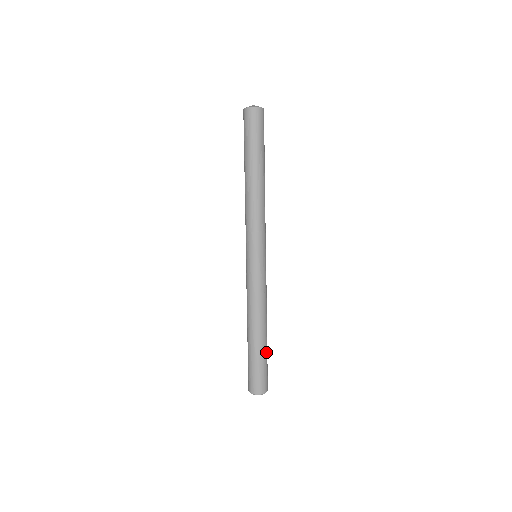
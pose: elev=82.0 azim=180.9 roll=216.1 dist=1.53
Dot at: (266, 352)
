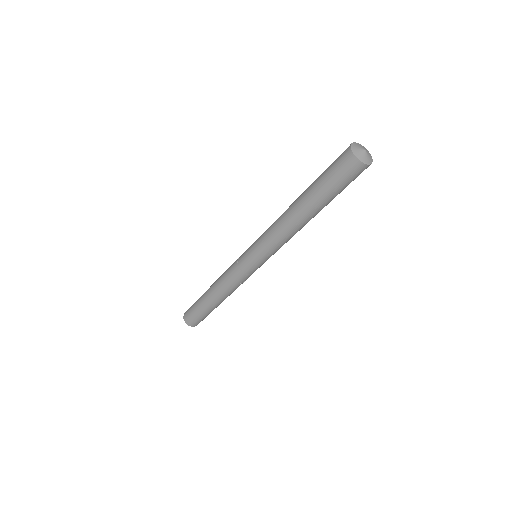
Dot at: occluded
